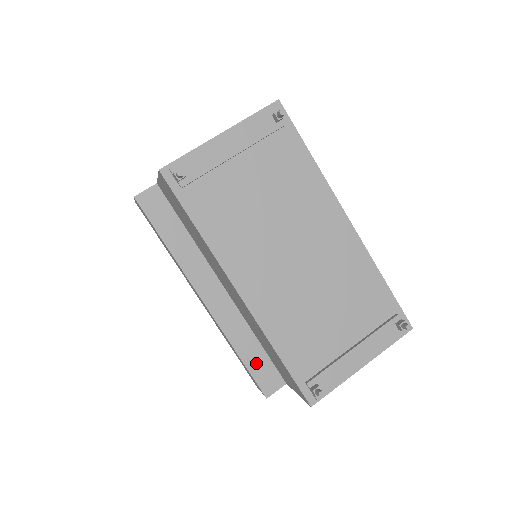
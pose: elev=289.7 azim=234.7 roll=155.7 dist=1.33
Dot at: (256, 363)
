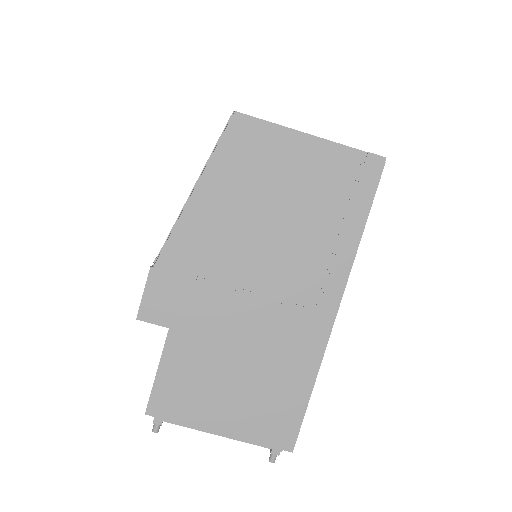
Dot at: occluded
